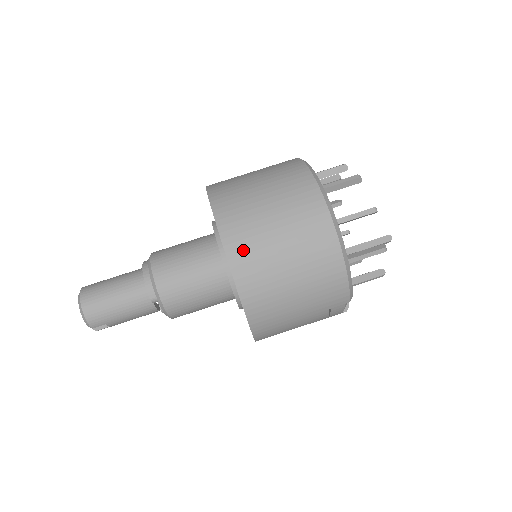
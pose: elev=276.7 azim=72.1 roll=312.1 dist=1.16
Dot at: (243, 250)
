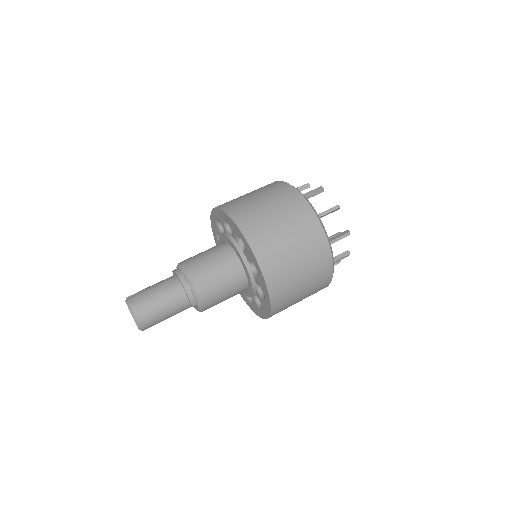
Dot at: (277, 279)
